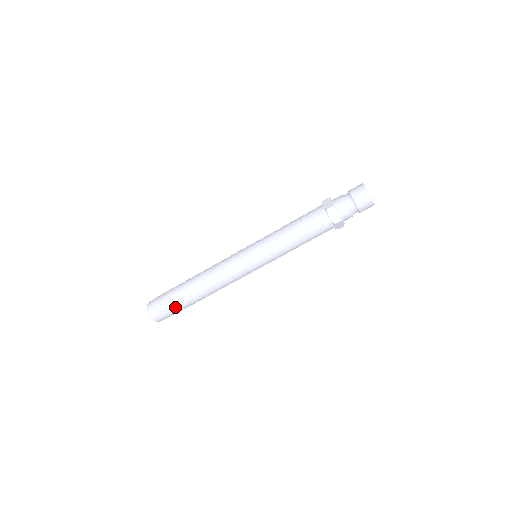
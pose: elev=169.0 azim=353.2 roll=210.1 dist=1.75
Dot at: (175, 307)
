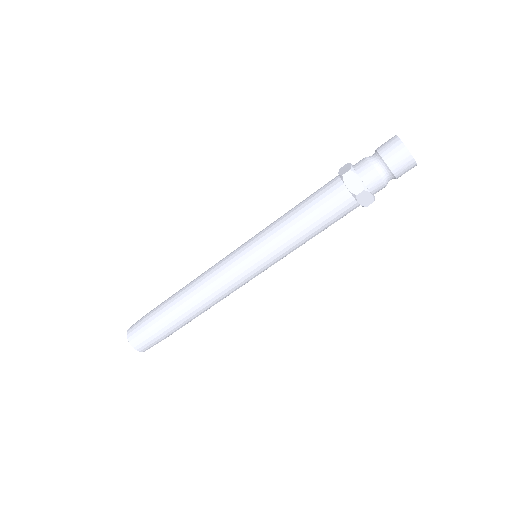
Dot at: (157, 330)
